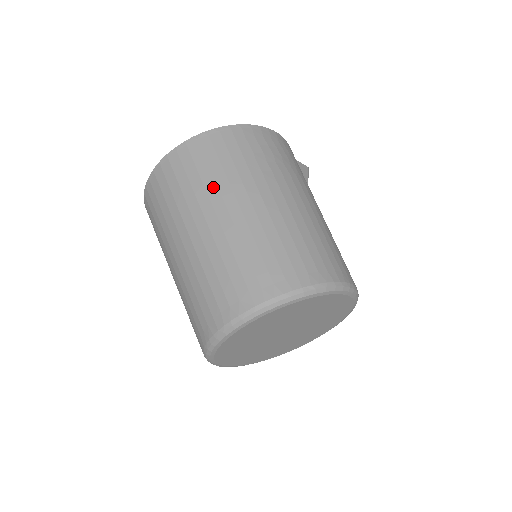
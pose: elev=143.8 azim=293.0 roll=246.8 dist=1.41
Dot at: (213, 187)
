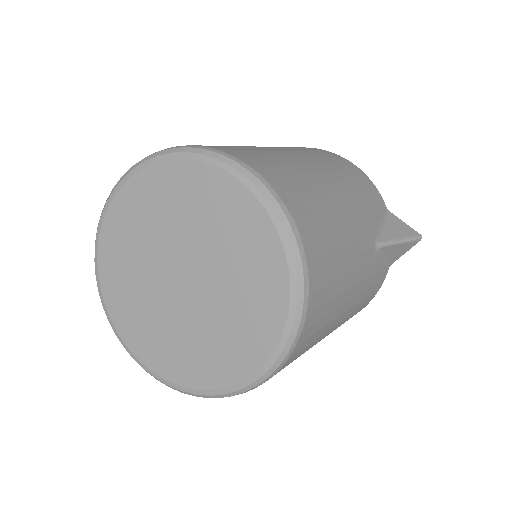
Dot at: occluded
